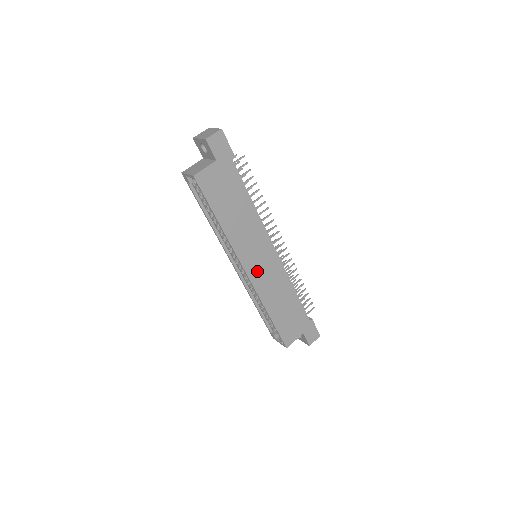
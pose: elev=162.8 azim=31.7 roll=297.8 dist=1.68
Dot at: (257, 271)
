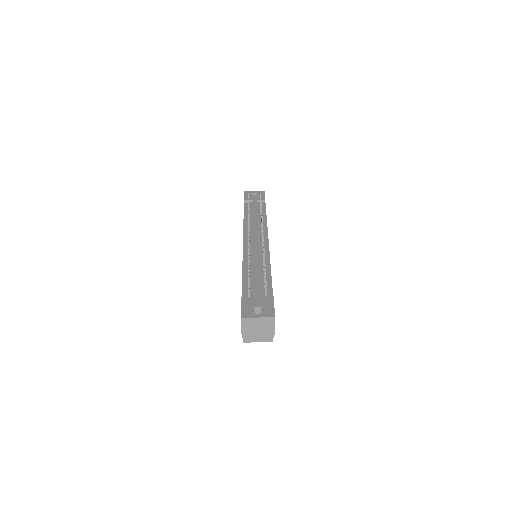
Dot at: occluded
